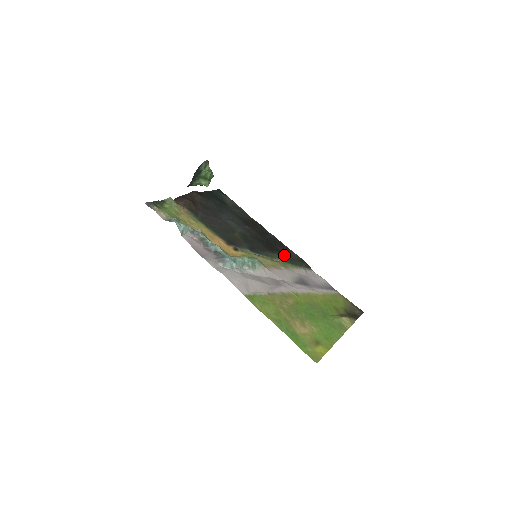
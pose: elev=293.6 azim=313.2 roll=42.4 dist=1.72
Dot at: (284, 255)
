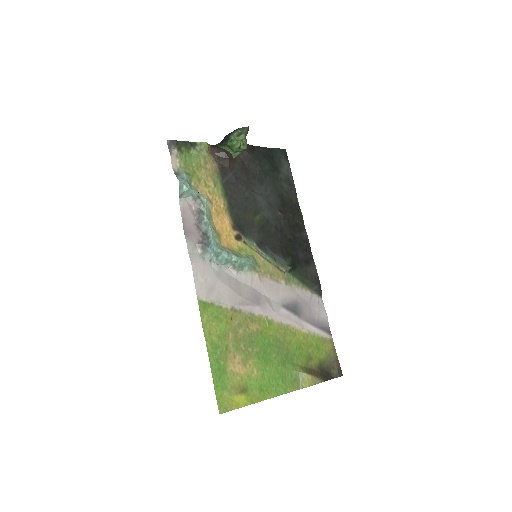
Dot at: (298, 266)
